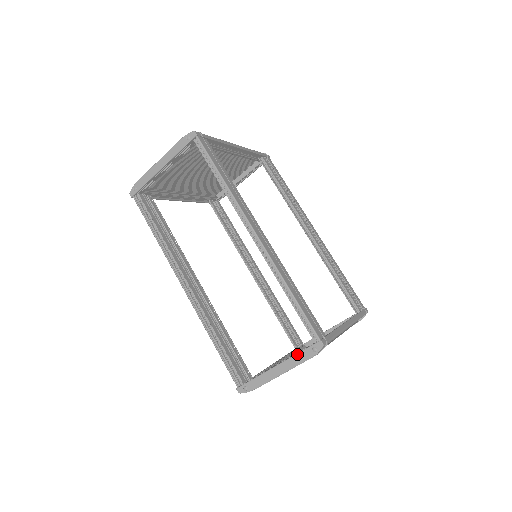
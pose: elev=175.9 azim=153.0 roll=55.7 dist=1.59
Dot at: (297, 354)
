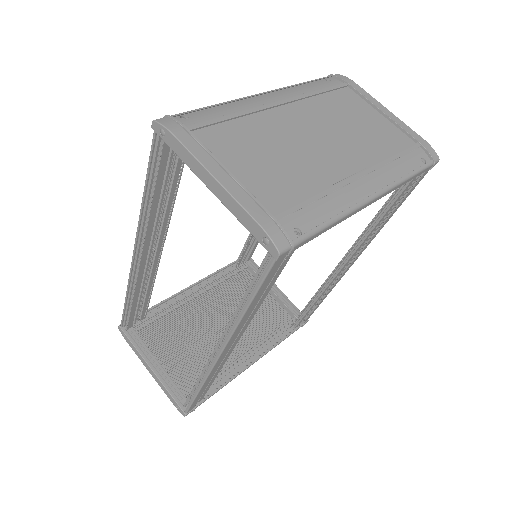
Dot at: (167, 391)
